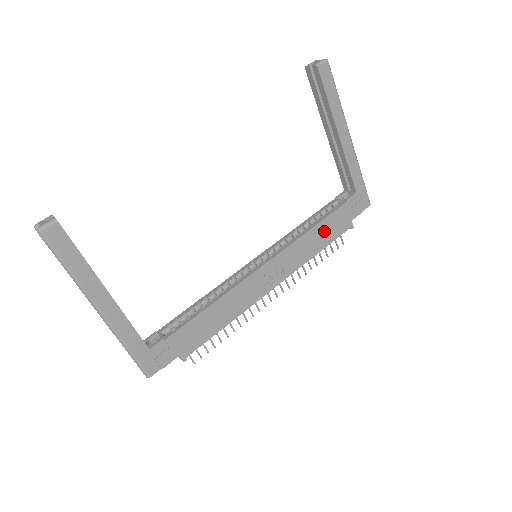
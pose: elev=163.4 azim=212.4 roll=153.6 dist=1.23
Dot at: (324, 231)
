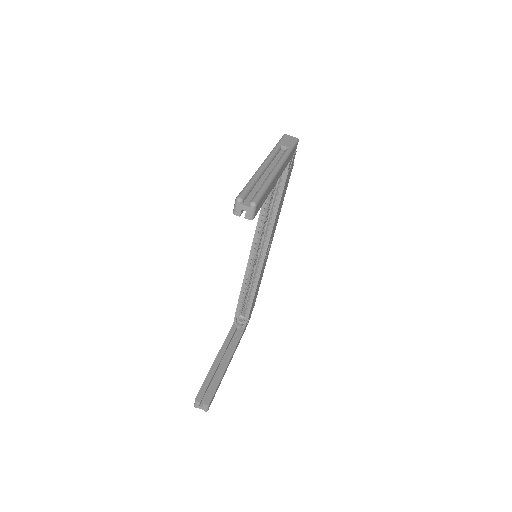
Dot at: (282, 199)
